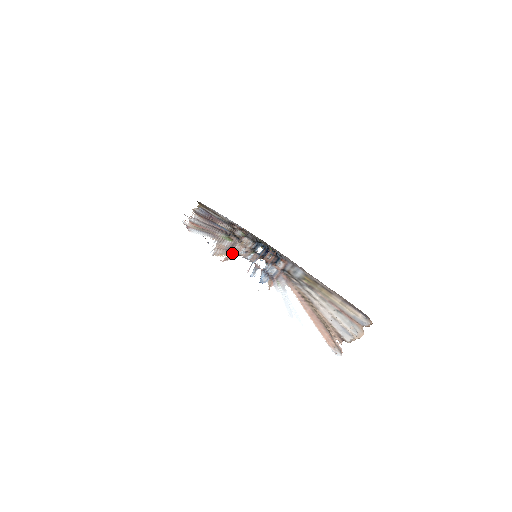
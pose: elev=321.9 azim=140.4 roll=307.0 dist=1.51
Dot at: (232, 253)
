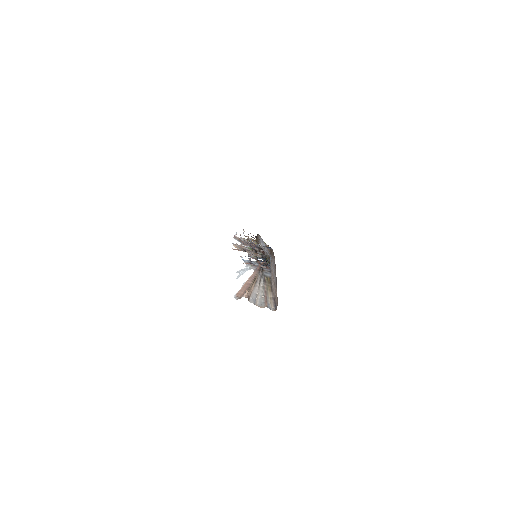
Dot at: (244, 250)
